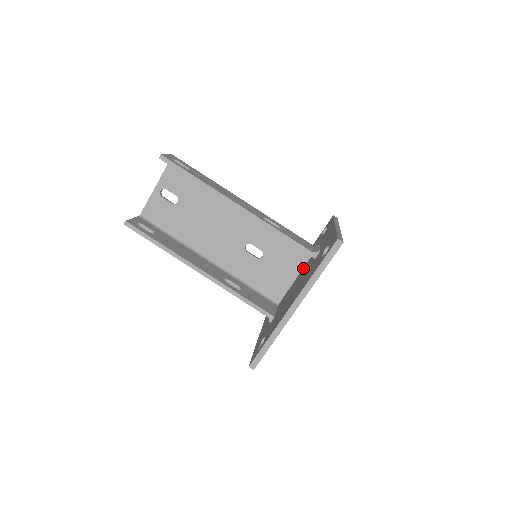
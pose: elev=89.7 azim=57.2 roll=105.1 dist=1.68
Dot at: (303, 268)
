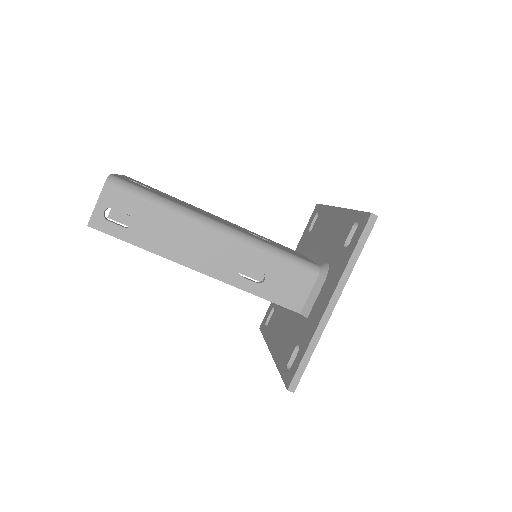
Dot at: occluded
